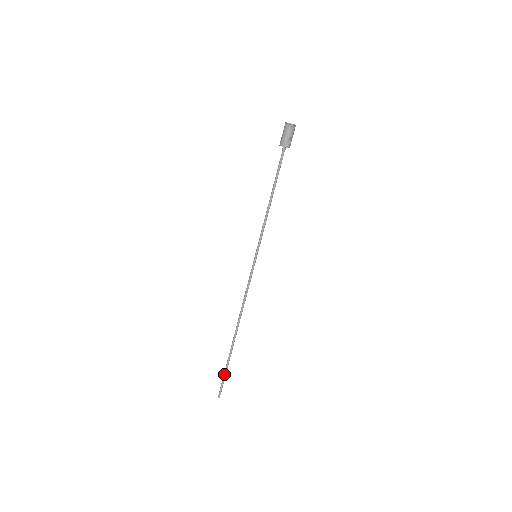
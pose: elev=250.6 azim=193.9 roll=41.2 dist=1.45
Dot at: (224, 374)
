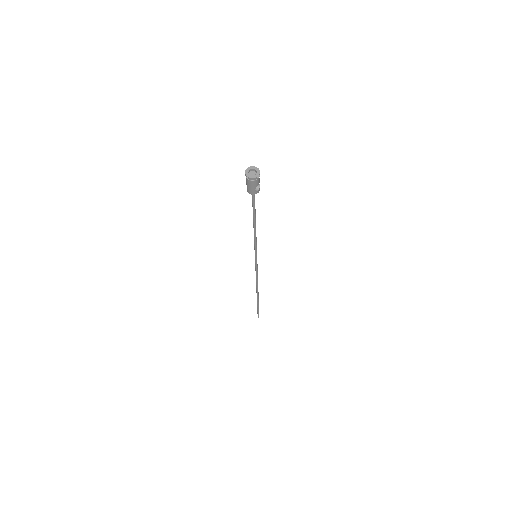
Dot at: (257, 309)
